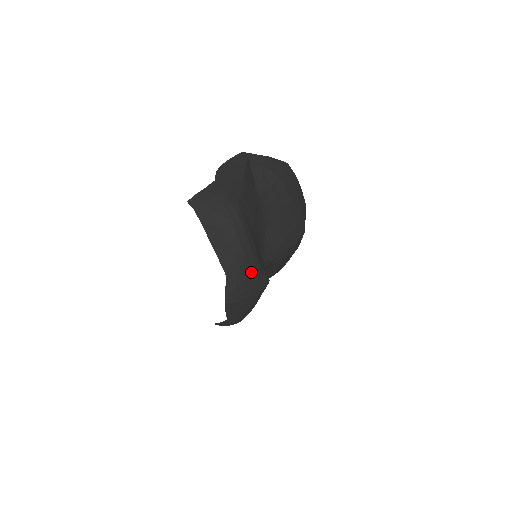
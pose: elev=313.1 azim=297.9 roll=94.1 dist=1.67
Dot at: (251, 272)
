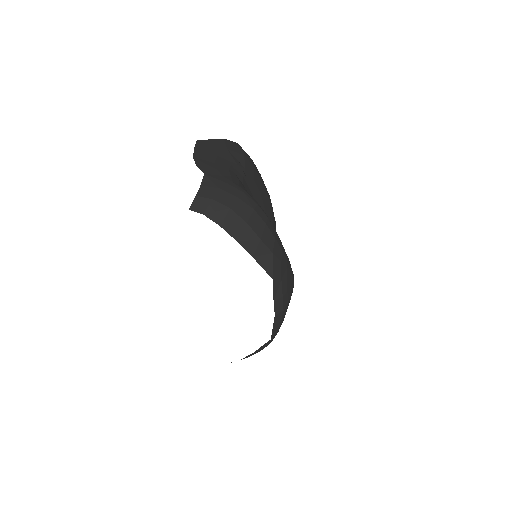
Dot at: (287, 265)
